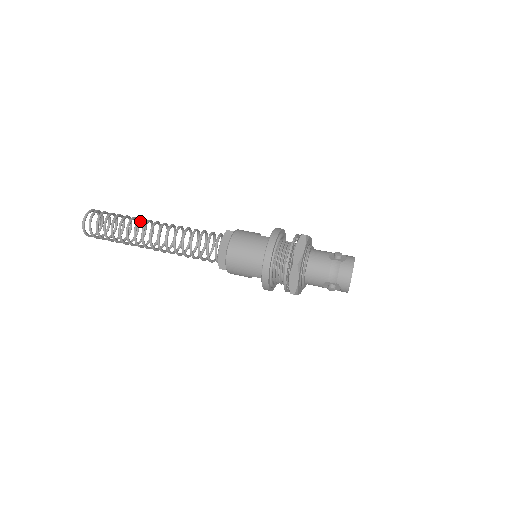
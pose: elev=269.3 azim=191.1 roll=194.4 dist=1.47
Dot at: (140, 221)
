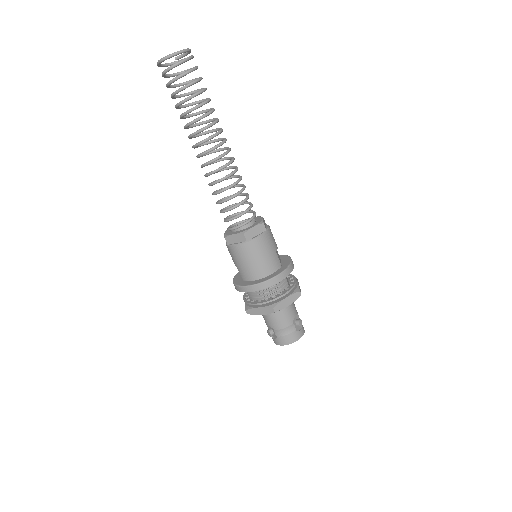
Dot at: (215, 123)
